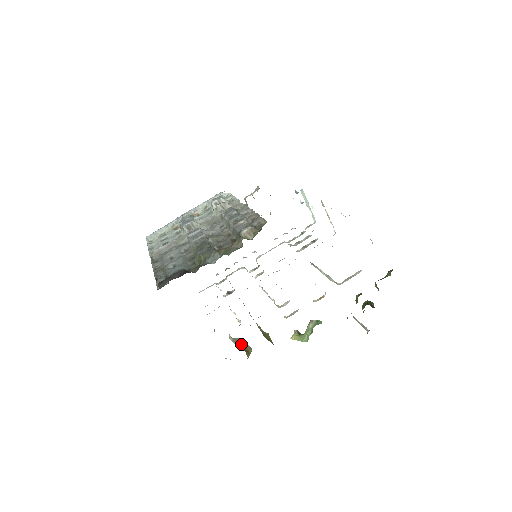
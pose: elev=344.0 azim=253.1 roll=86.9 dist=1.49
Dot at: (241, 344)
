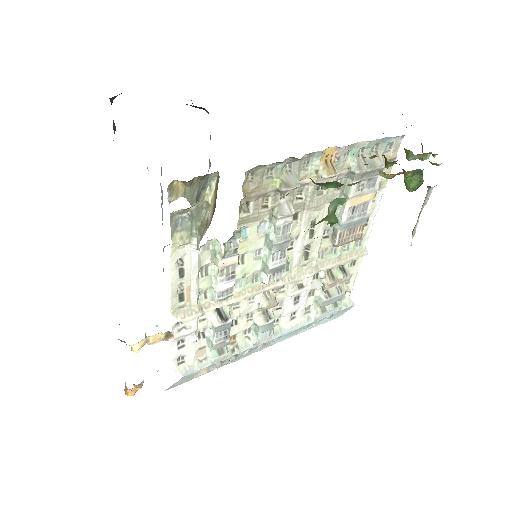
Dot at: (210, 217)
